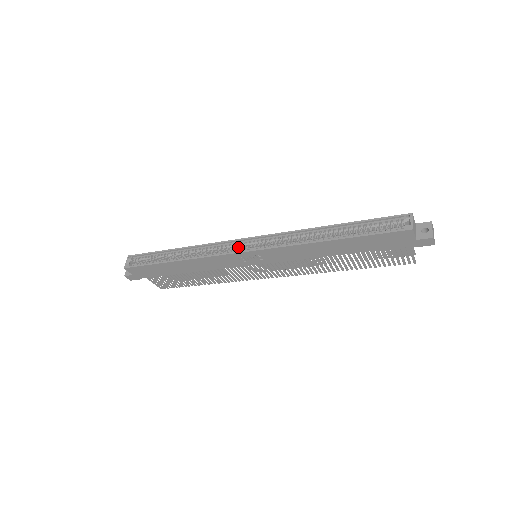
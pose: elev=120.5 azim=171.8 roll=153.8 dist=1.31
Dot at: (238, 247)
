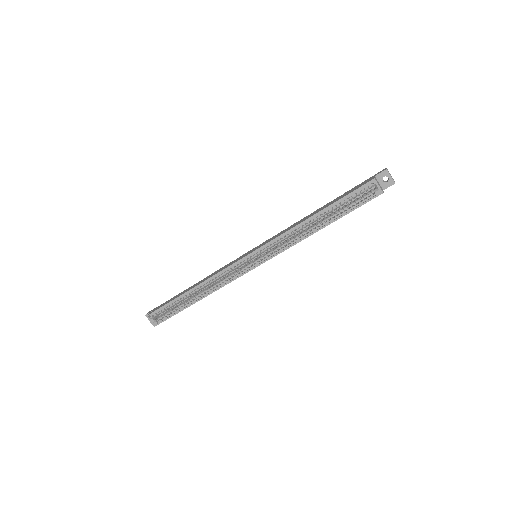
Dot at: (243, 264)
